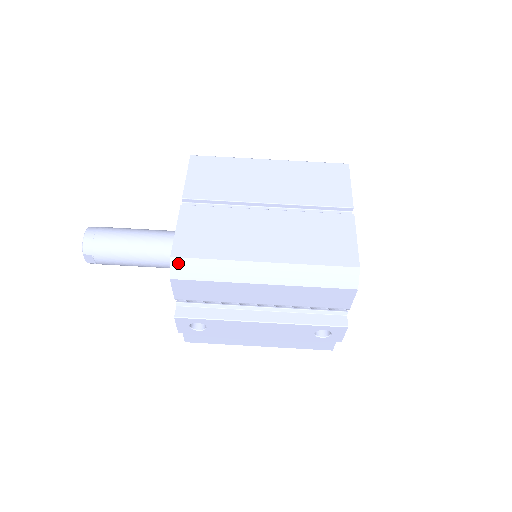
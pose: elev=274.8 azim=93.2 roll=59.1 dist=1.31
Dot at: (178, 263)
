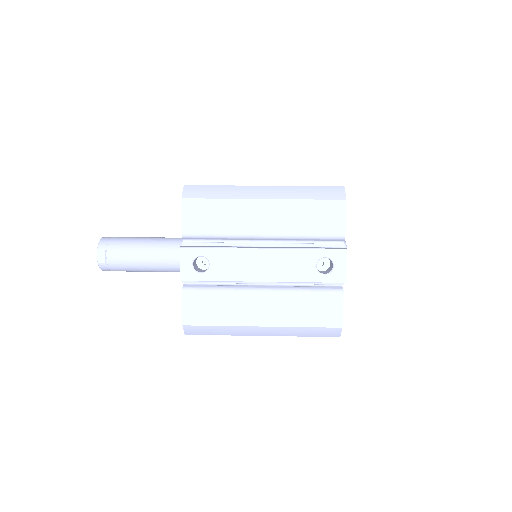
Dot at: (190, 188)
